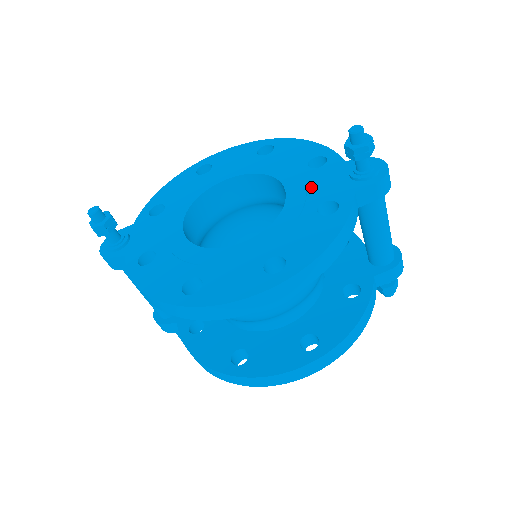
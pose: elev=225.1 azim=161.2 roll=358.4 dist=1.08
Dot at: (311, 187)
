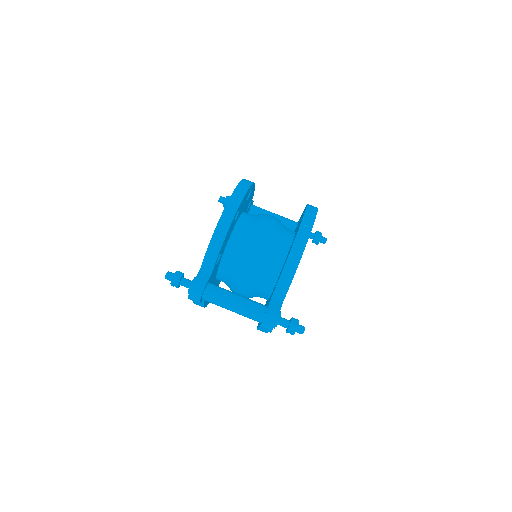
Dot at: occluded
